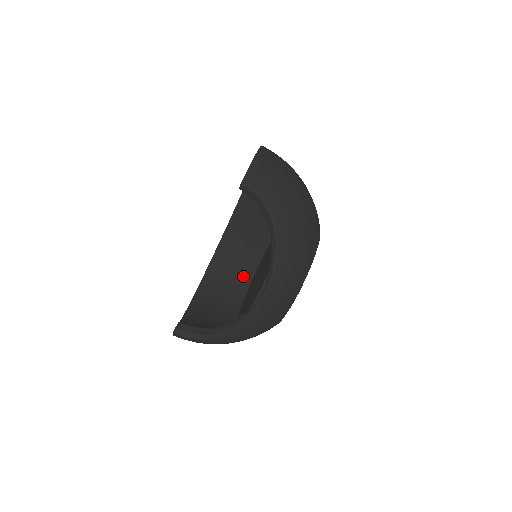
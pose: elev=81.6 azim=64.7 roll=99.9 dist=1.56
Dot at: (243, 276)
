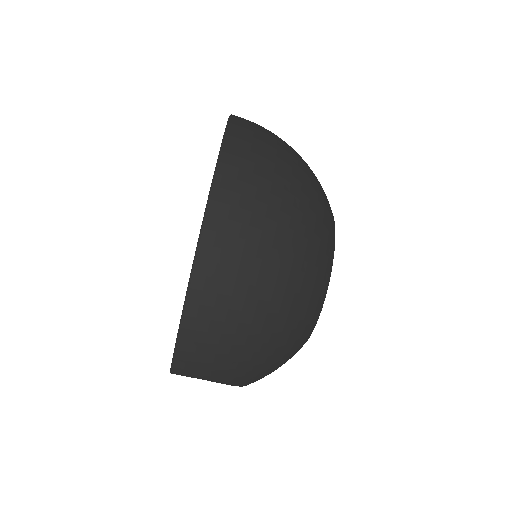
Dot at: occluded
